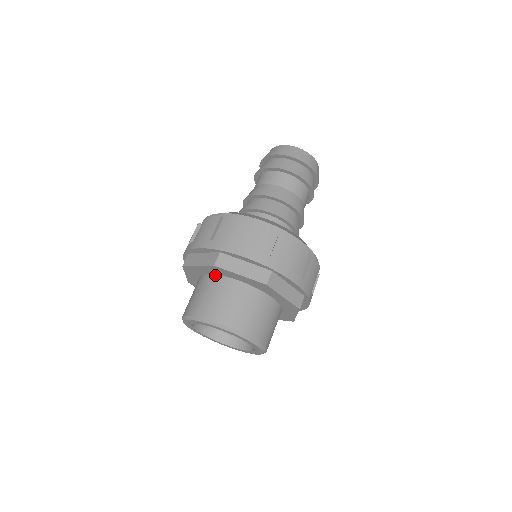
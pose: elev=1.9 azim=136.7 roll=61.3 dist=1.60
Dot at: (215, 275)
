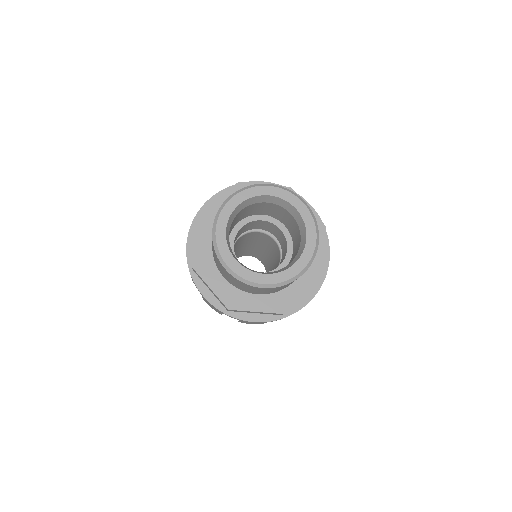
Dot at: occluded
